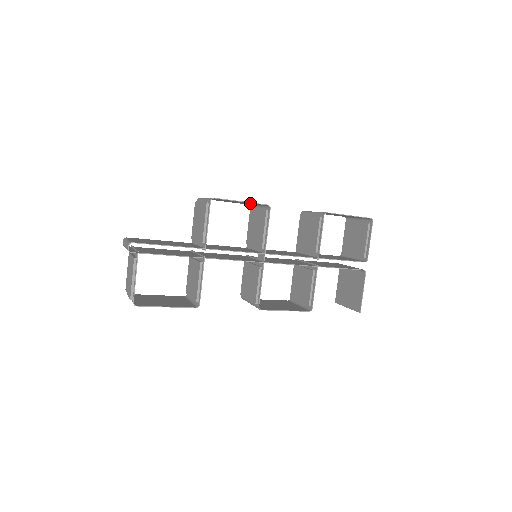
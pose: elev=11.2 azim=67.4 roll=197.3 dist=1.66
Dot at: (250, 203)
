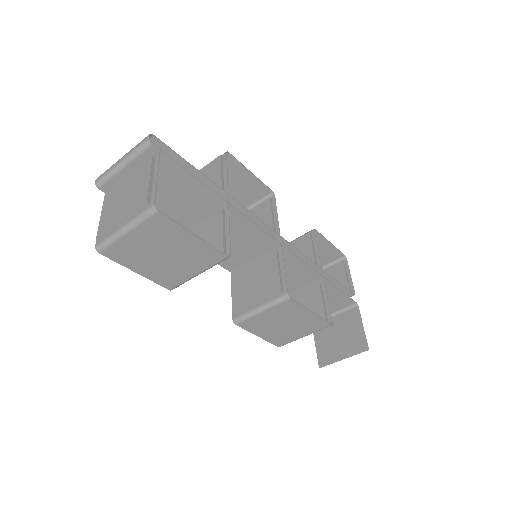
Dot at: (252, 188)
